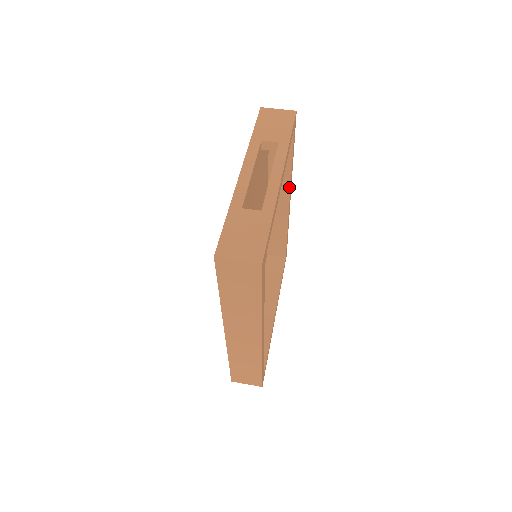
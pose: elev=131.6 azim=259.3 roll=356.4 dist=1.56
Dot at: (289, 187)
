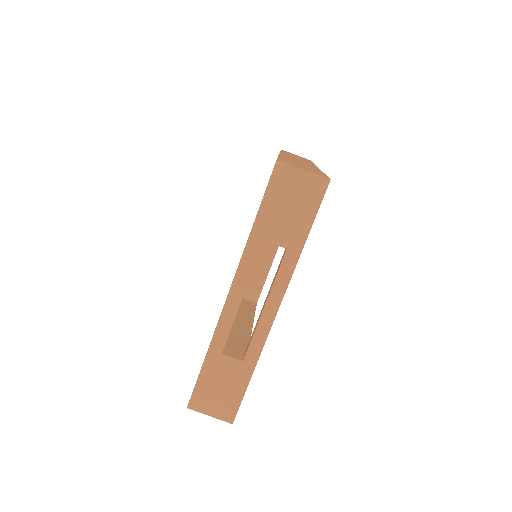
Dot at: occluded
